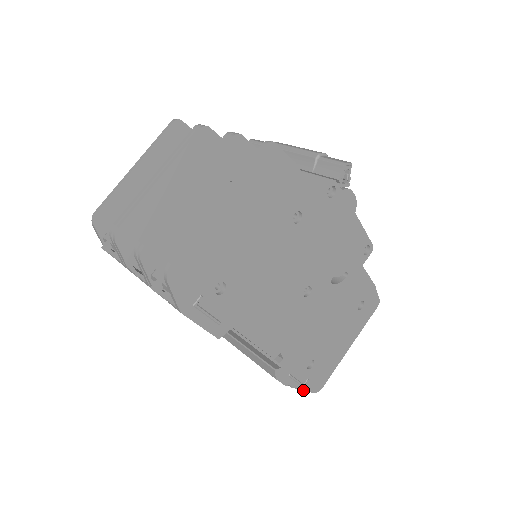
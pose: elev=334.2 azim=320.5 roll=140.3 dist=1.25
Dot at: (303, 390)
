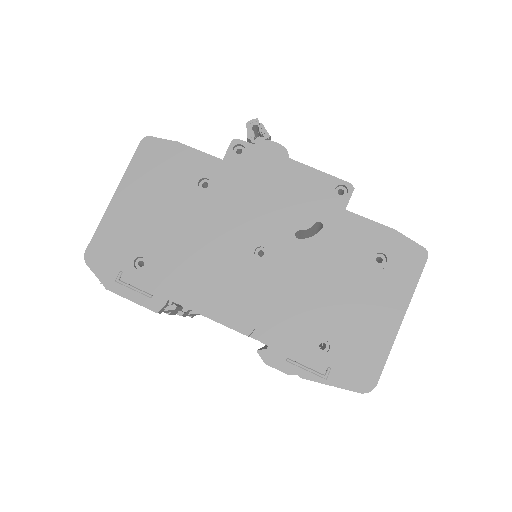
Dot at: (330, 385)
